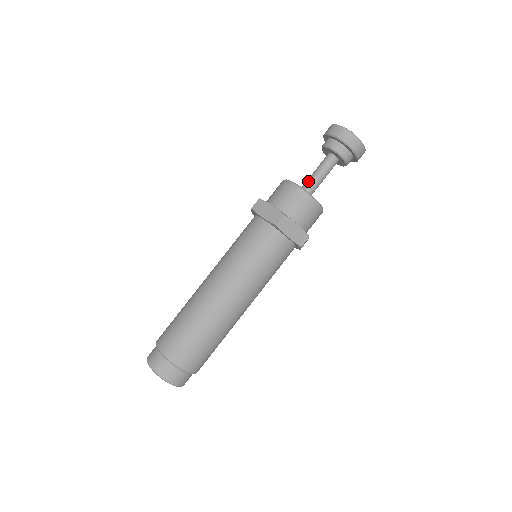
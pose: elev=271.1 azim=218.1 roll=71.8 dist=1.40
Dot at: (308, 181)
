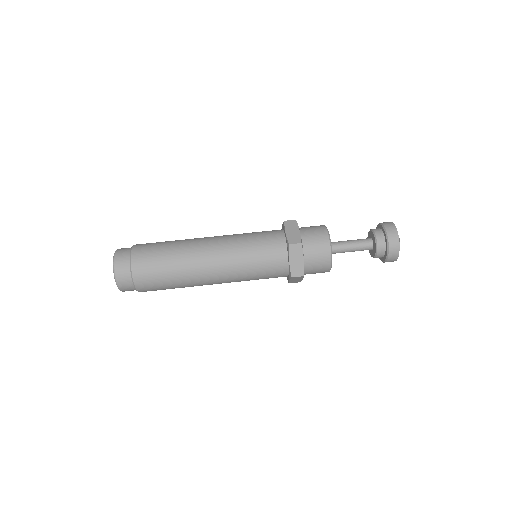
Dot at: (339, 242)
